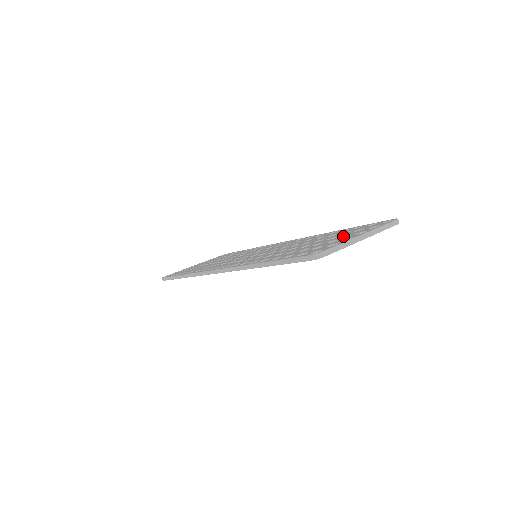
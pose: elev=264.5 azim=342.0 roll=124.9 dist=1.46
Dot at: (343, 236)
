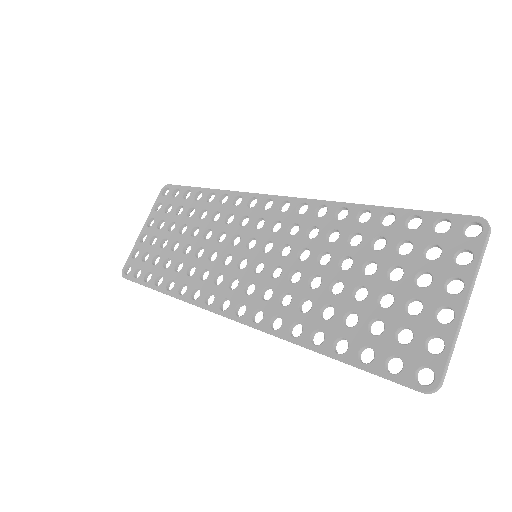
Dot at: (416, 276)
